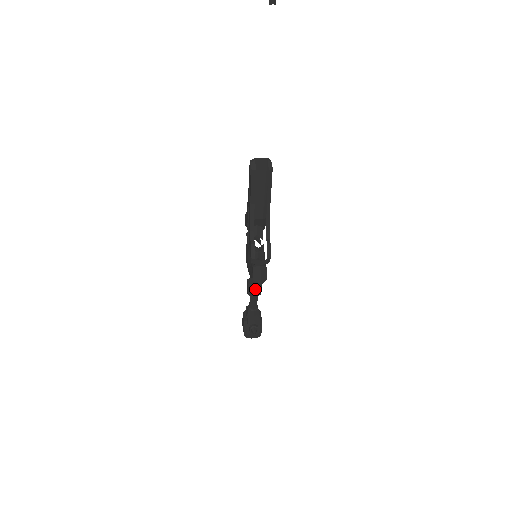
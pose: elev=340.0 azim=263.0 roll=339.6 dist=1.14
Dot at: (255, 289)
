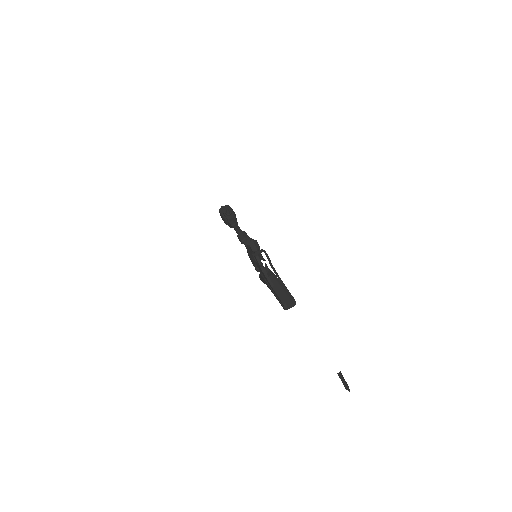
Dot at: occluded
